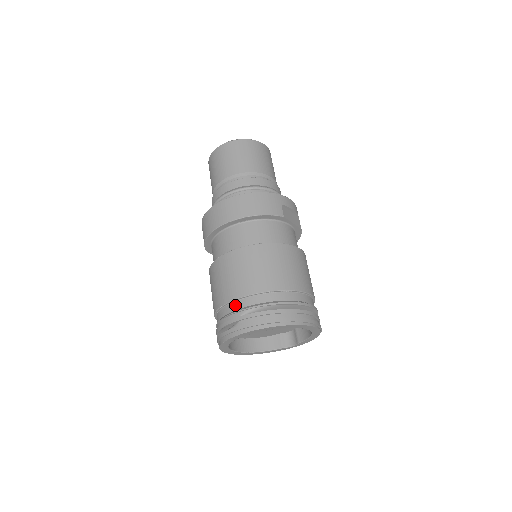
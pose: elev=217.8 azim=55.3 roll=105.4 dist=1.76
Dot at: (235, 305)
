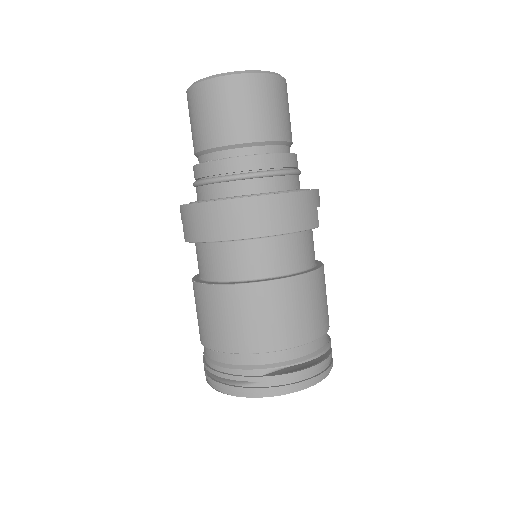
Dot at: (257, 358)
